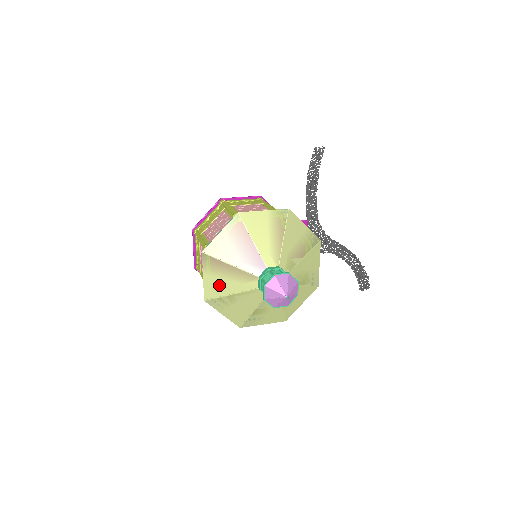
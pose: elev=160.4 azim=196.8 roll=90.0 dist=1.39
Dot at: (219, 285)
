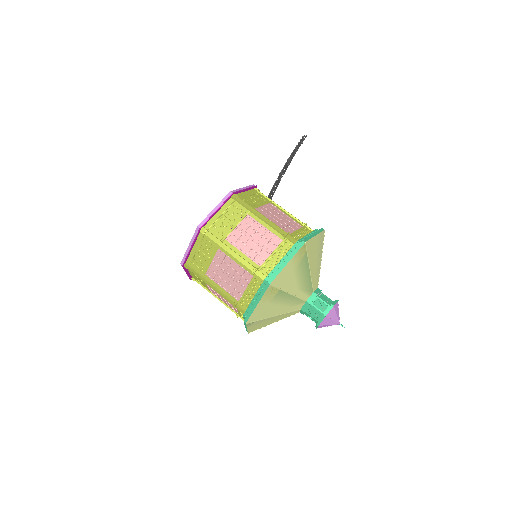
Dot at: (268, 310)
